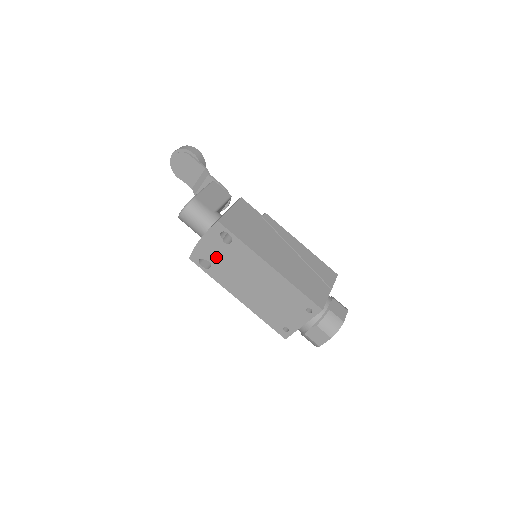
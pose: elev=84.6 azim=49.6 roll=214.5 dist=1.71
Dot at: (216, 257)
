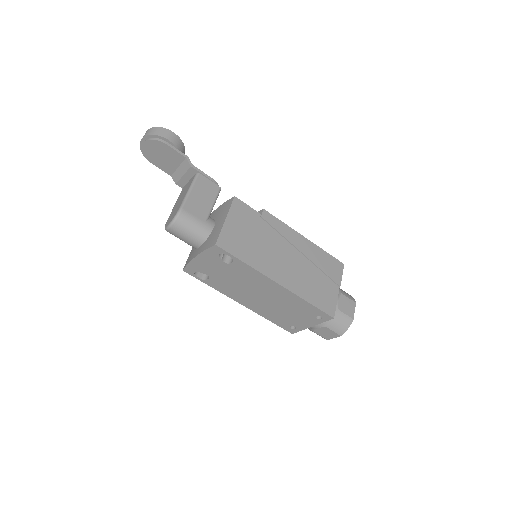
Dot at: (215, 272)
